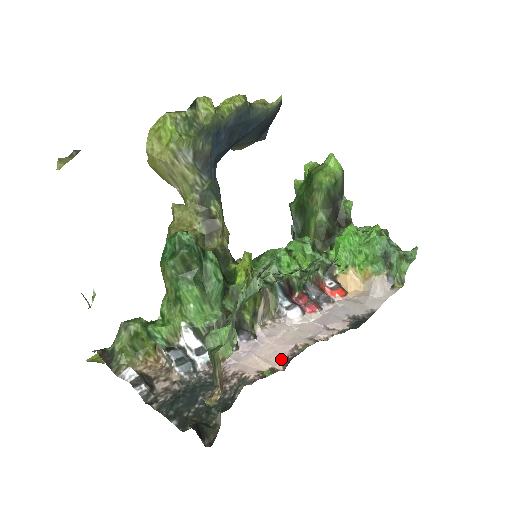
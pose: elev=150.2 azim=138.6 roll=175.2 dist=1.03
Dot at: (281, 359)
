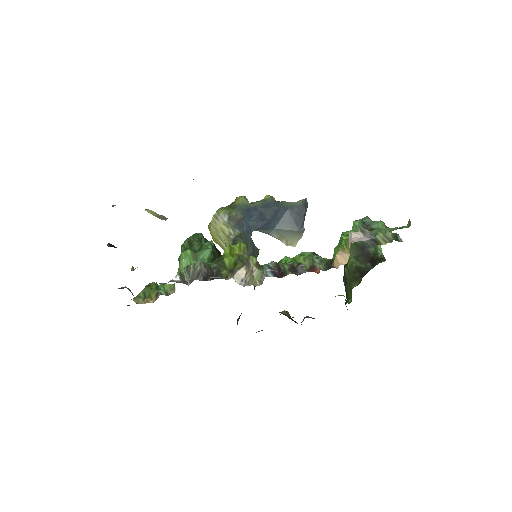
Dot at: occluded
